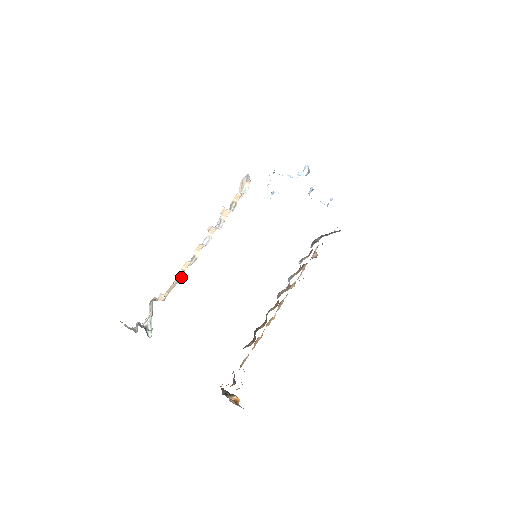
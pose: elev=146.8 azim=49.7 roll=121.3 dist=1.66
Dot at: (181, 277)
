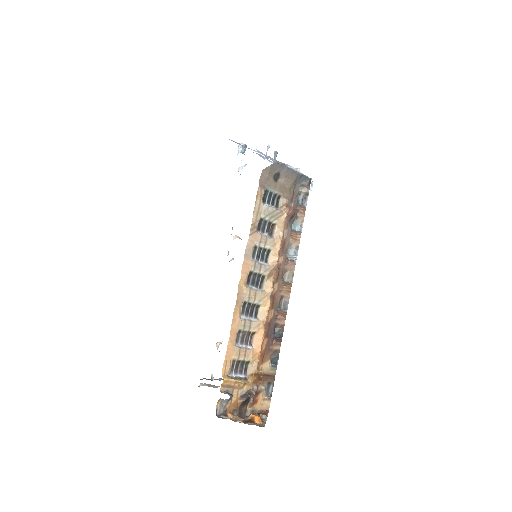
Dot at: occluded
